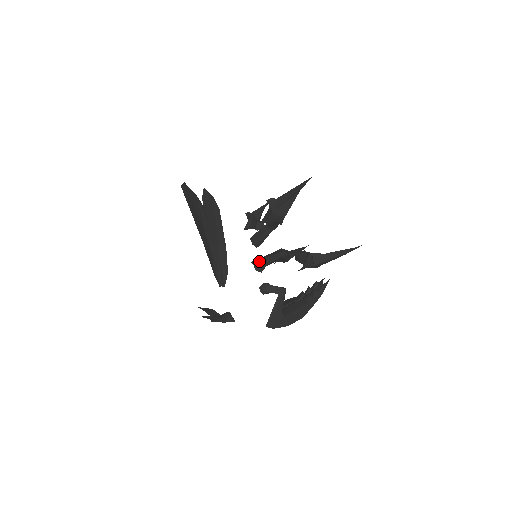
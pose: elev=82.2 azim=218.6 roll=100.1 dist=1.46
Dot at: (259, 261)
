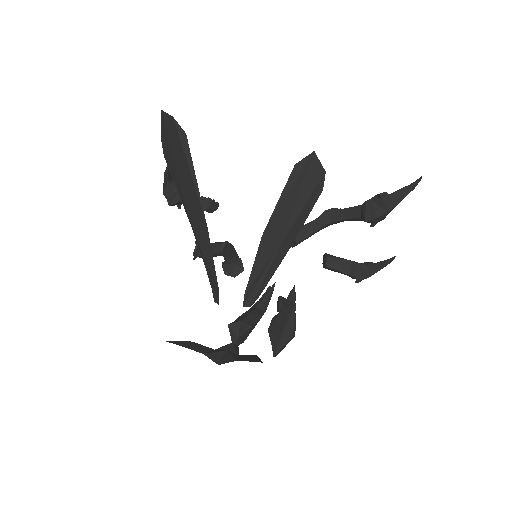
Dot at: (233, 261)
